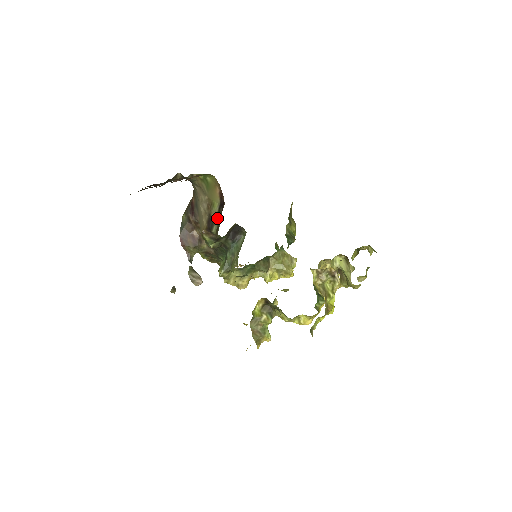
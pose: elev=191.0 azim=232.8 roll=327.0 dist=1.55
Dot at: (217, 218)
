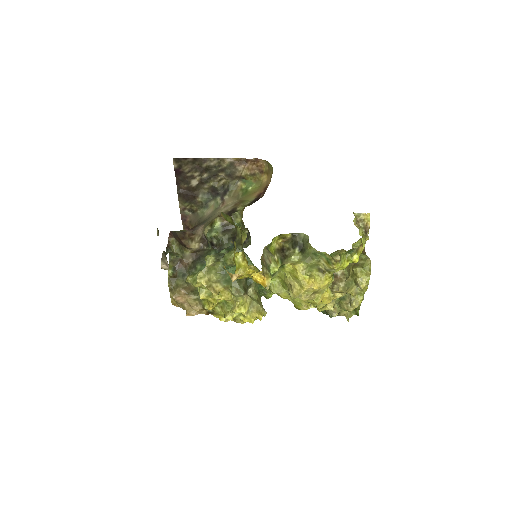
Dot at: (246, 206)
